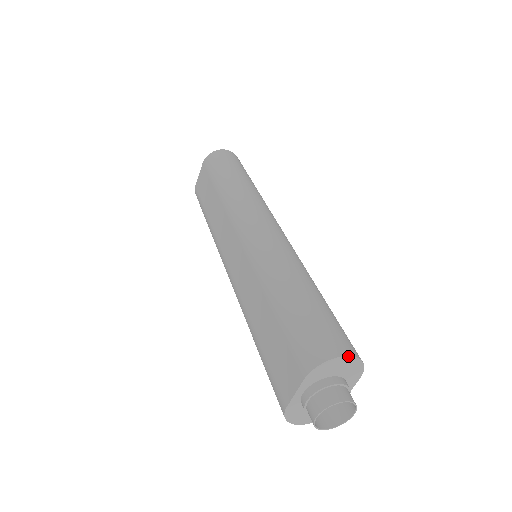
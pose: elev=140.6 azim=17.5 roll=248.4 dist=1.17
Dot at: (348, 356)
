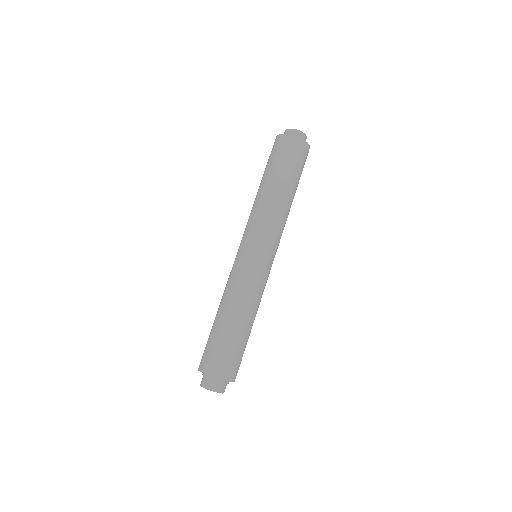
Dot at: (215, 377)
